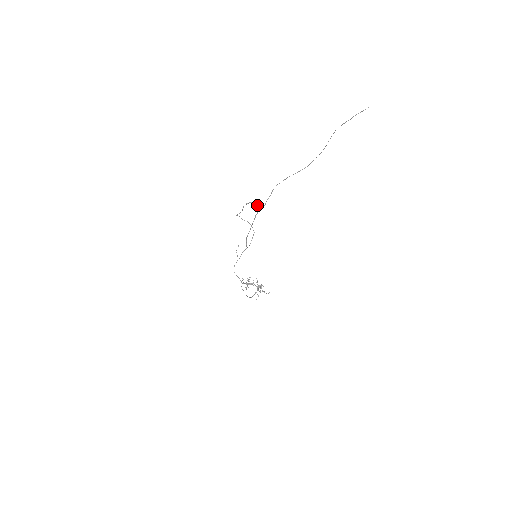
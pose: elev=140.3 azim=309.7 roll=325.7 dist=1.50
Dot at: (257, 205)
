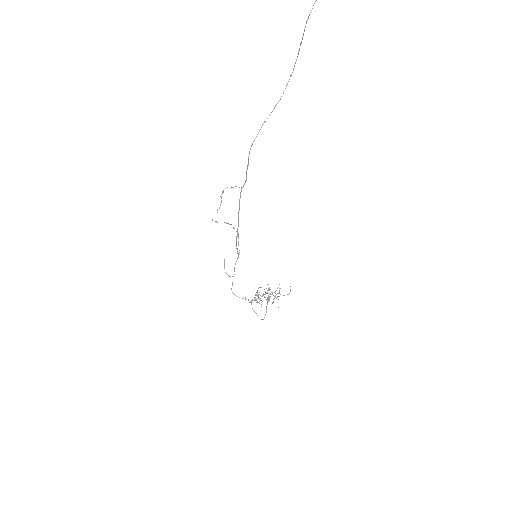
Dot at: (236, 186)
